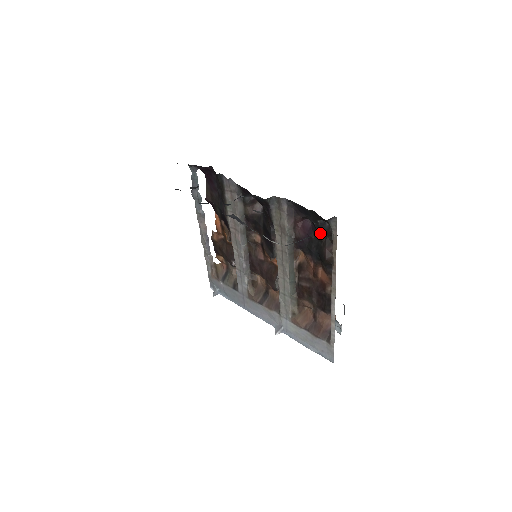
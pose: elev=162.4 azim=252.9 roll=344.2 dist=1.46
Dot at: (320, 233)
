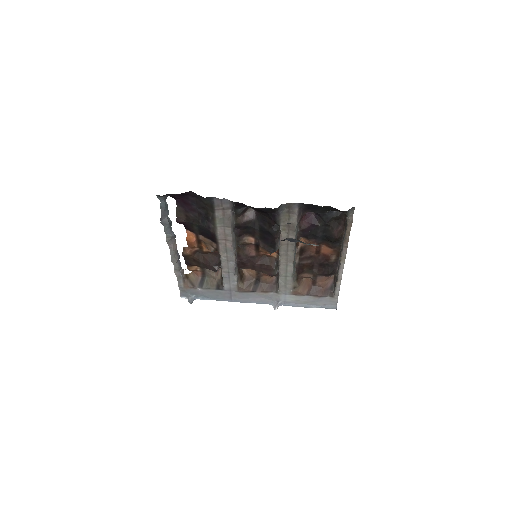
Dot at: (328, 220)
